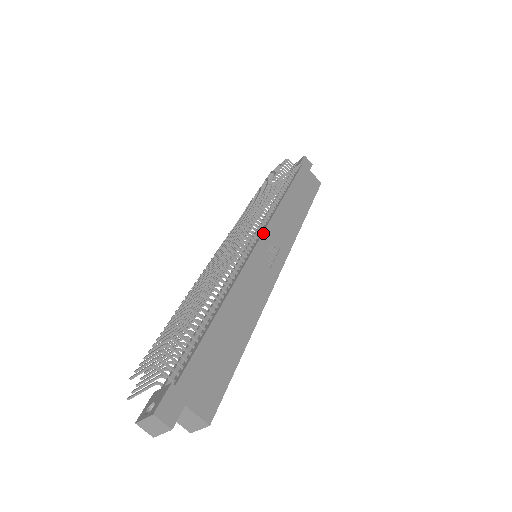
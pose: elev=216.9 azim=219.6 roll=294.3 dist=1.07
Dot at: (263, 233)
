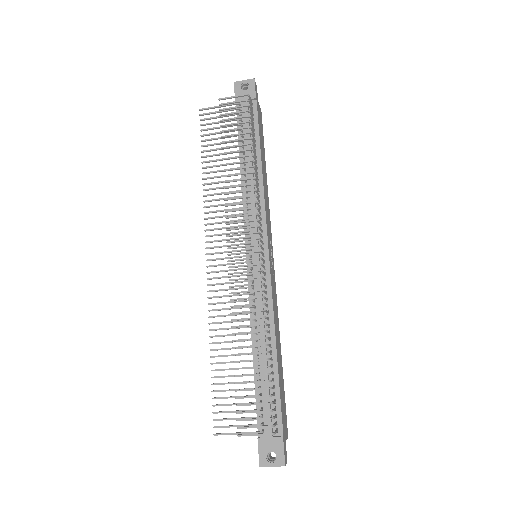
Dot at: (268, 238)
